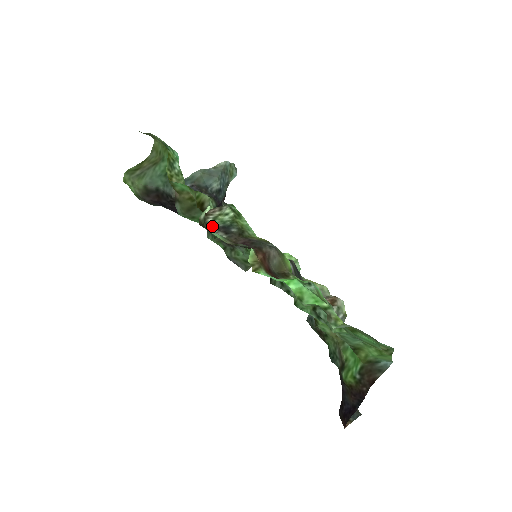
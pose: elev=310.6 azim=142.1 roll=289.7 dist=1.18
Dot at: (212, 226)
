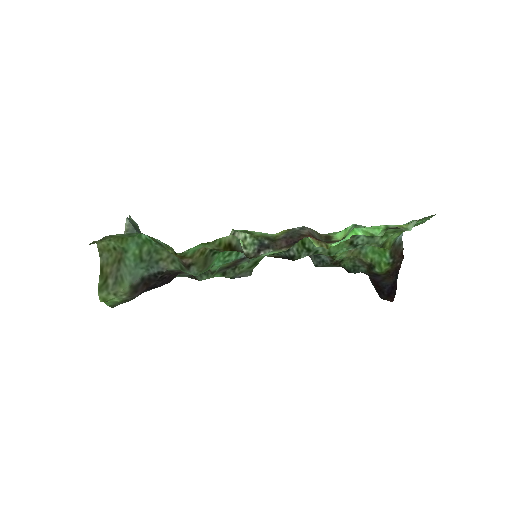
Dot at: (253, 253)
